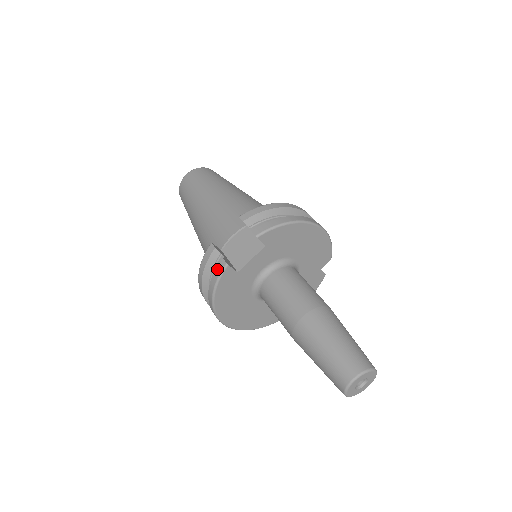
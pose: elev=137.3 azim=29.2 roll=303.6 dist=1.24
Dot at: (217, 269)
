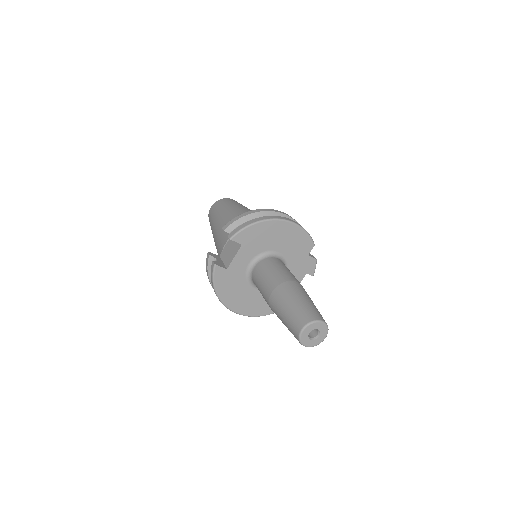
Dot at: (211, 270)
